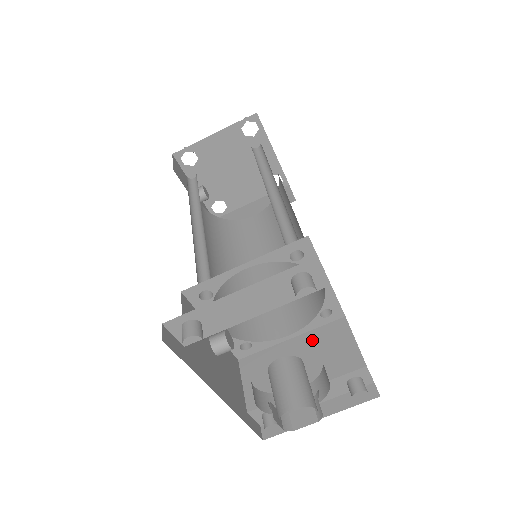
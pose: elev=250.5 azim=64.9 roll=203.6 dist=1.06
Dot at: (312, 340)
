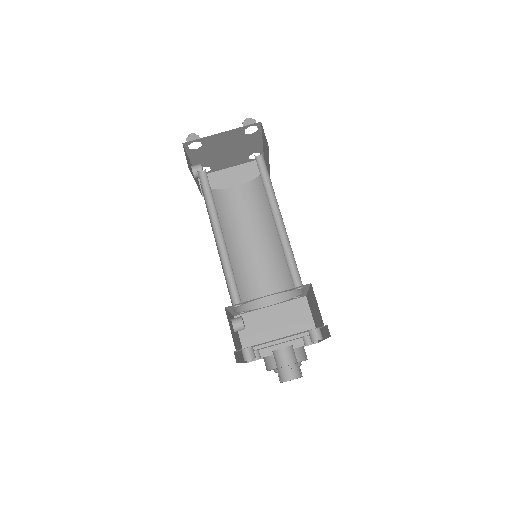
Dot at: (284, 310)
